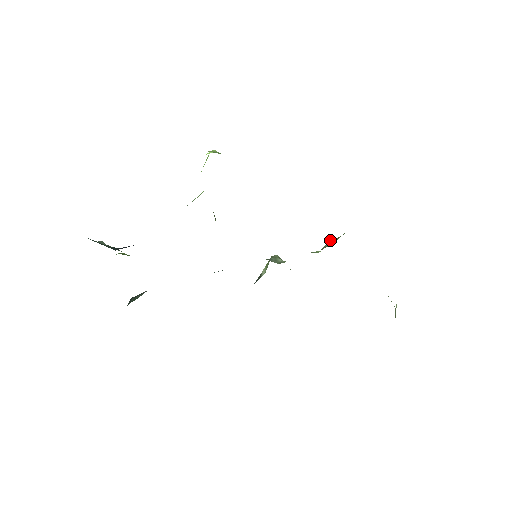
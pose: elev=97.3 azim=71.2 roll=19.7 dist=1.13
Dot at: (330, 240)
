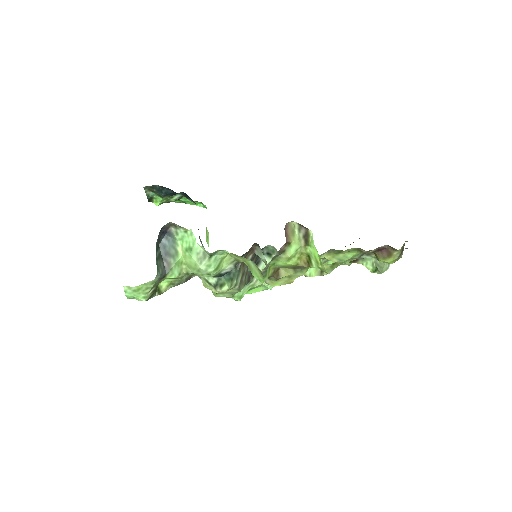
Dot at: occluded
